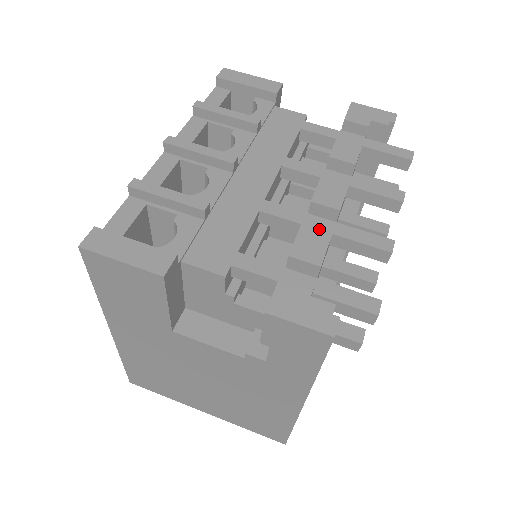
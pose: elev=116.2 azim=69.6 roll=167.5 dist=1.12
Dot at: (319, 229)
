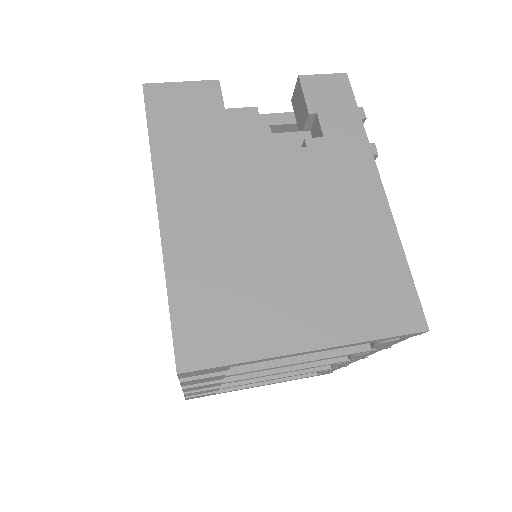
Dot at: occluded
